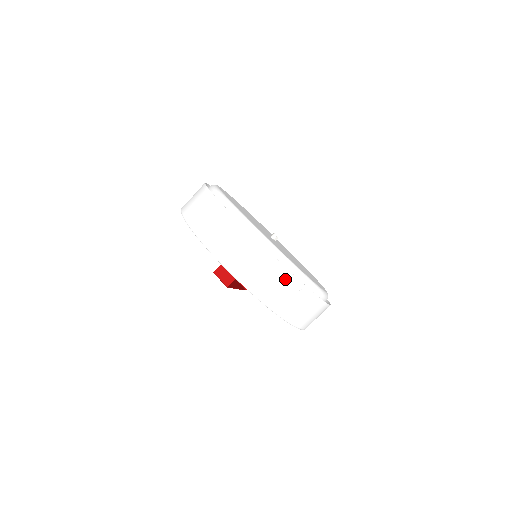
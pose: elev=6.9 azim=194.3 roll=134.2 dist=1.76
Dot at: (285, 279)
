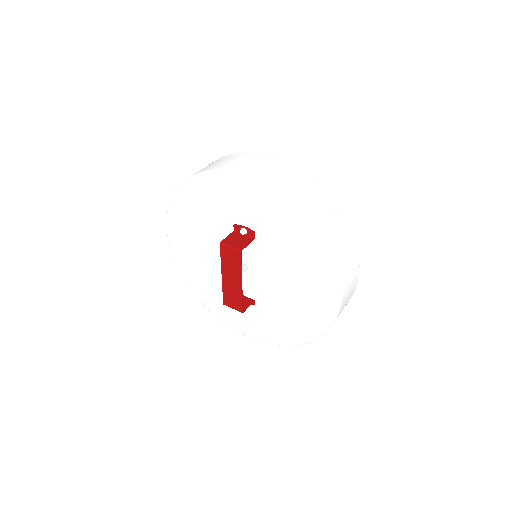
Dot at: (322, 196)
